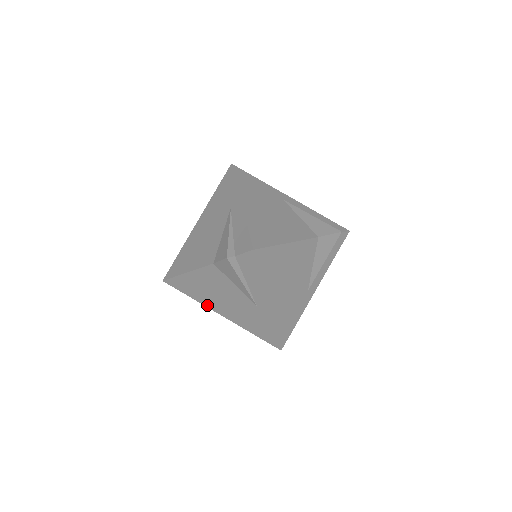
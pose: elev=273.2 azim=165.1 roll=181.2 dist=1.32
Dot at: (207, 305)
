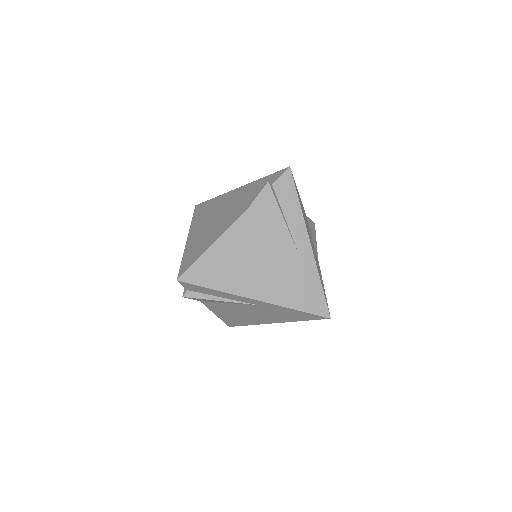
Dot at: (237, 291)
